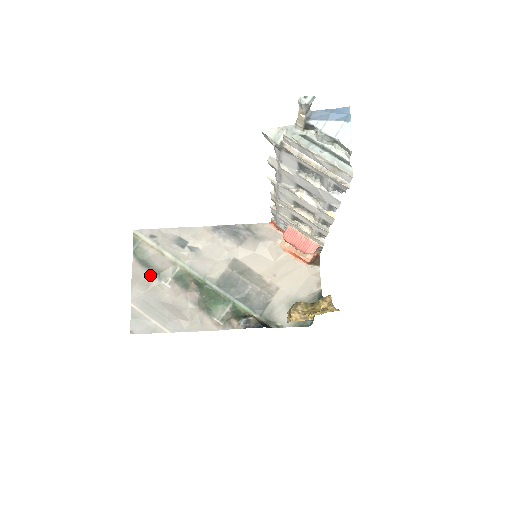
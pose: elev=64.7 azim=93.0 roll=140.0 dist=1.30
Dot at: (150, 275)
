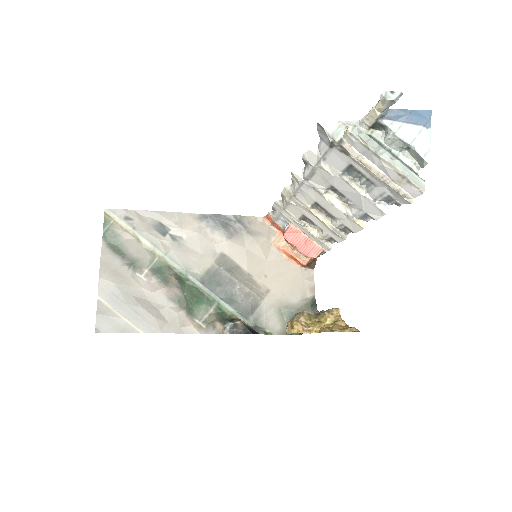
Dot at: (123, 264)
